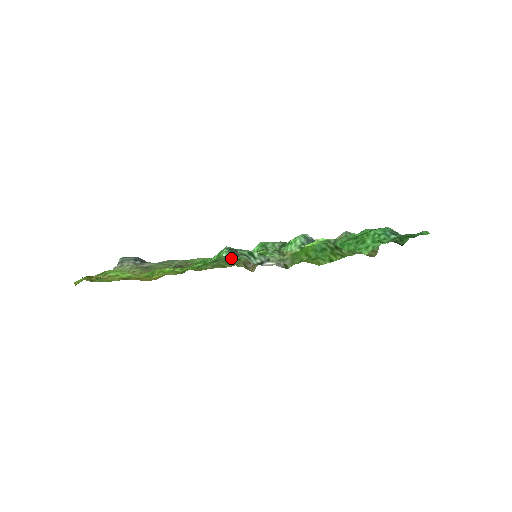
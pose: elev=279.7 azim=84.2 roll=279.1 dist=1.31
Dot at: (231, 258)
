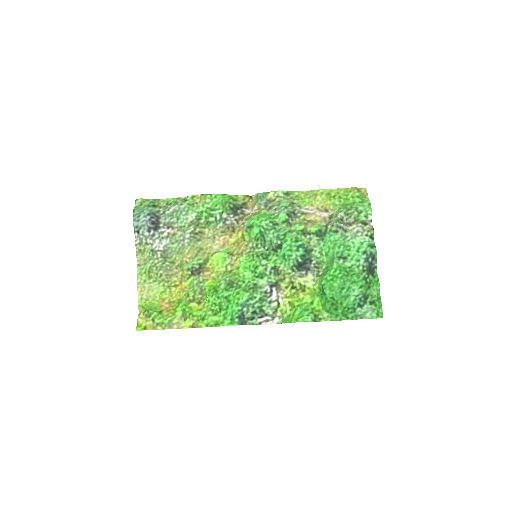
Dot at: (238, 286)
